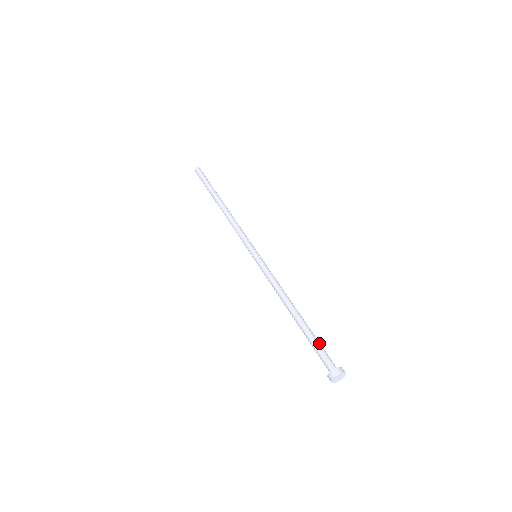
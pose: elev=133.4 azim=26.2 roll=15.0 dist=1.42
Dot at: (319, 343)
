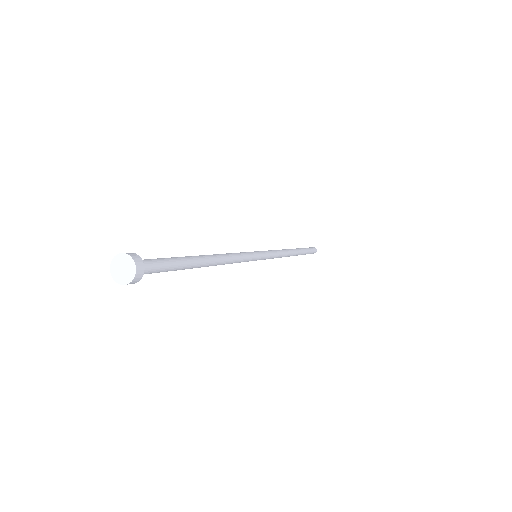
Dot at: (172, 262)
